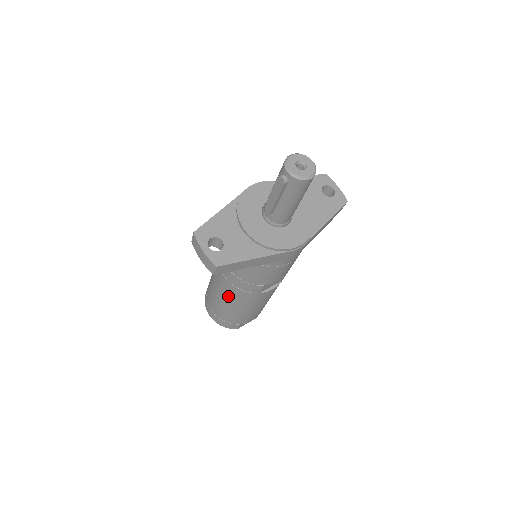
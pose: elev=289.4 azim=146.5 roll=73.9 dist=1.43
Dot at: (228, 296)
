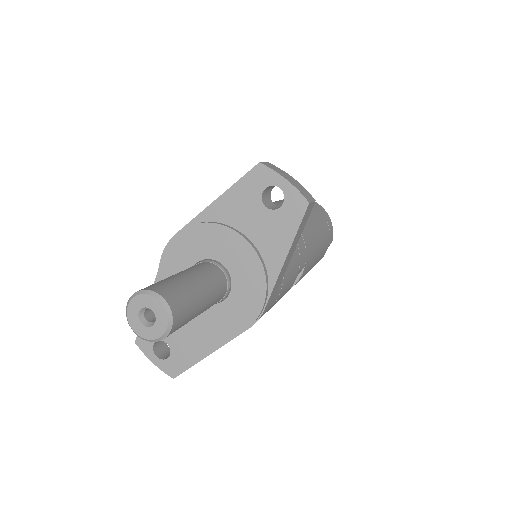
Dot at: occluded
